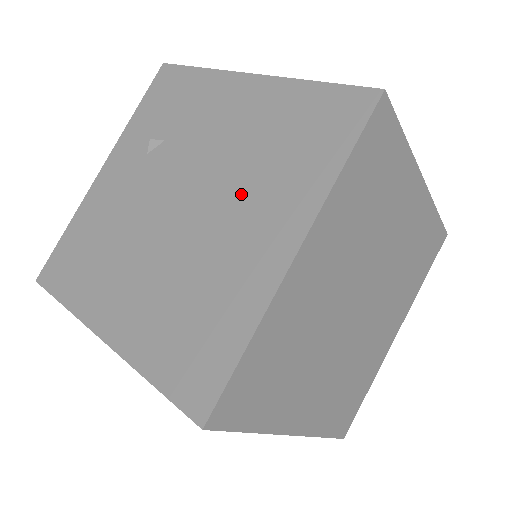
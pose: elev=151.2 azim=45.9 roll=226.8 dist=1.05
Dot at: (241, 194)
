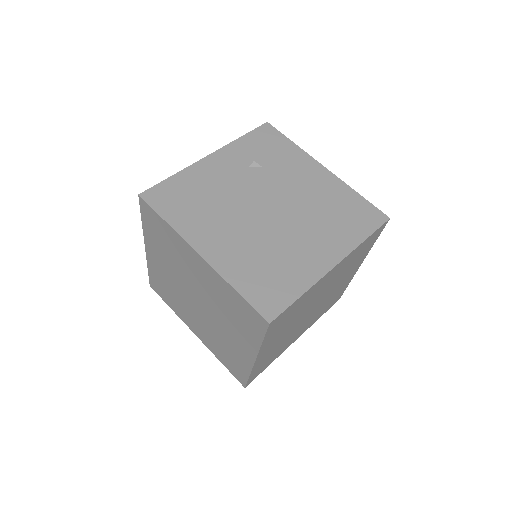
Dot at: (310, 223)
